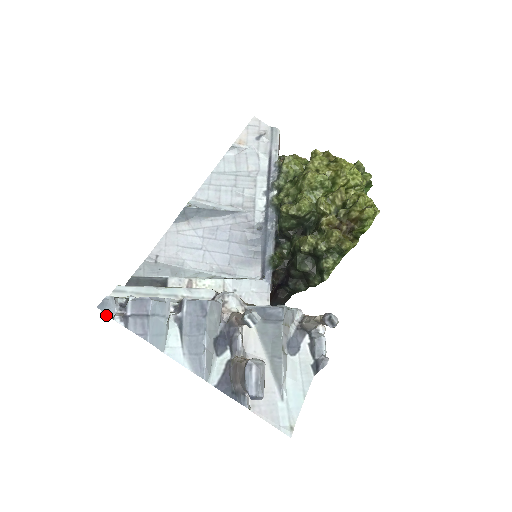
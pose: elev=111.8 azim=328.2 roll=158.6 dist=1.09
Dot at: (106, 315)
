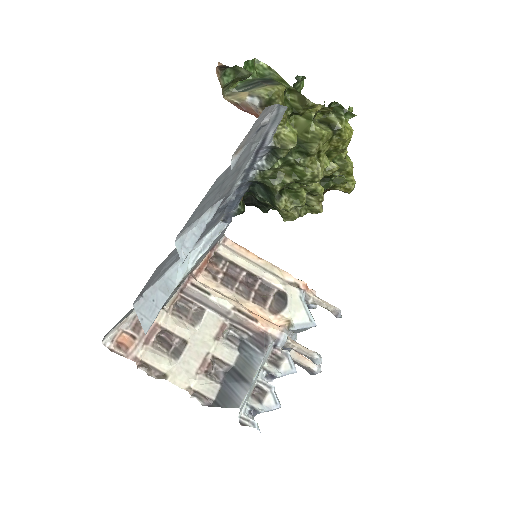
Dot at: (142, 366)
